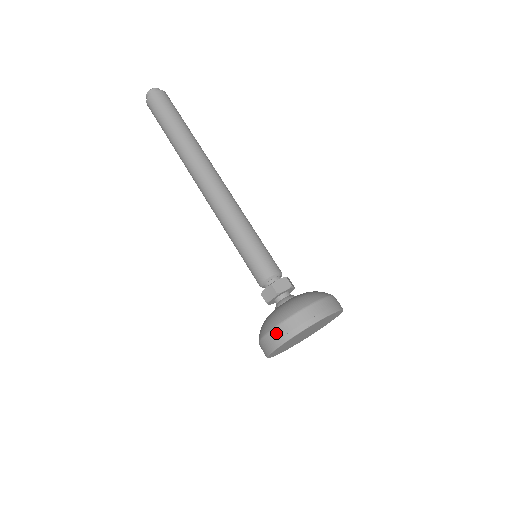
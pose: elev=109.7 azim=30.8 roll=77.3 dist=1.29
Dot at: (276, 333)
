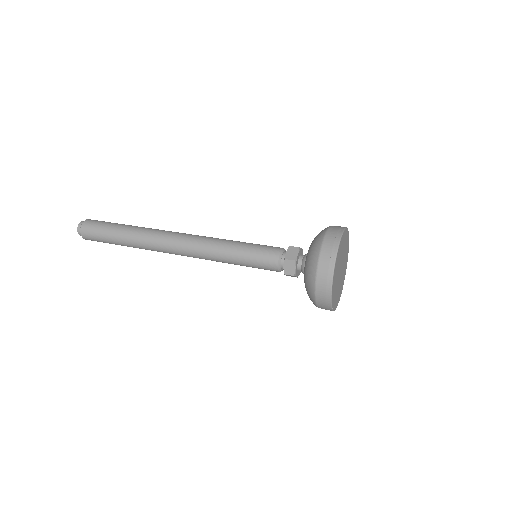
Dot at: (320, 280)
